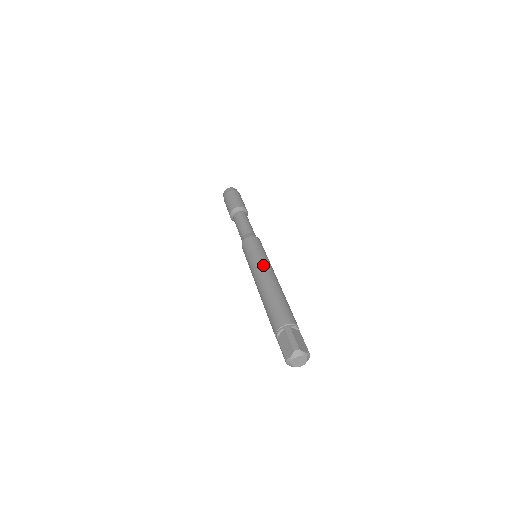
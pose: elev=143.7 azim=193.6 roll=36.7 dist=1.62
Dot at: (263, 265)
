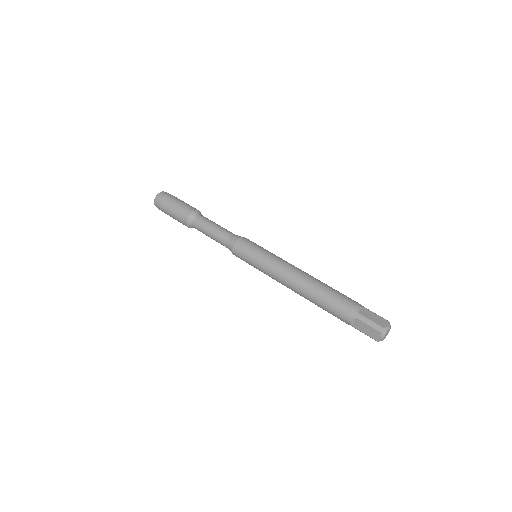
Dot at: (278, 267)
